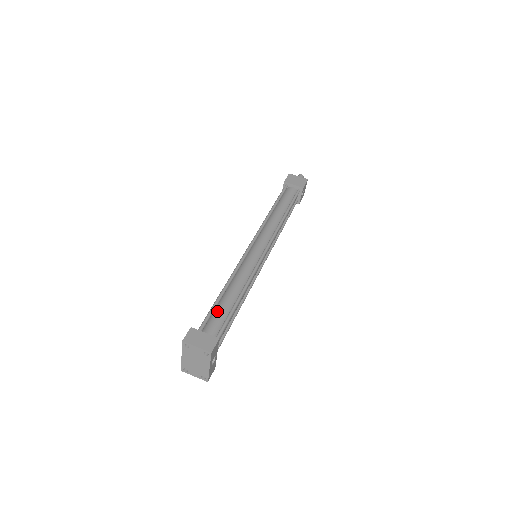
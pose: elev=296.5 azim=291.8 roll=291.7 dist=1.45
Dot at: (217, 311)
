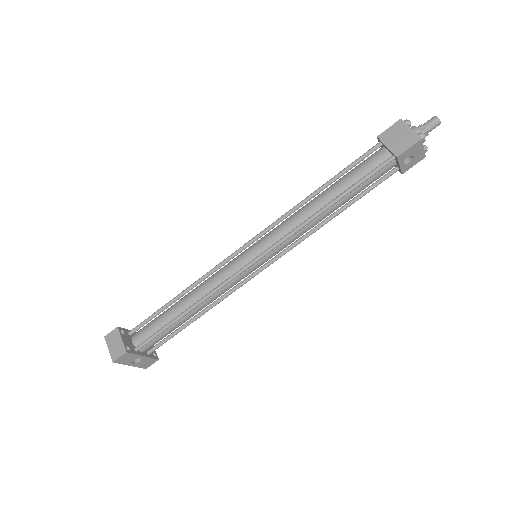
Dot at: (162, 314)
